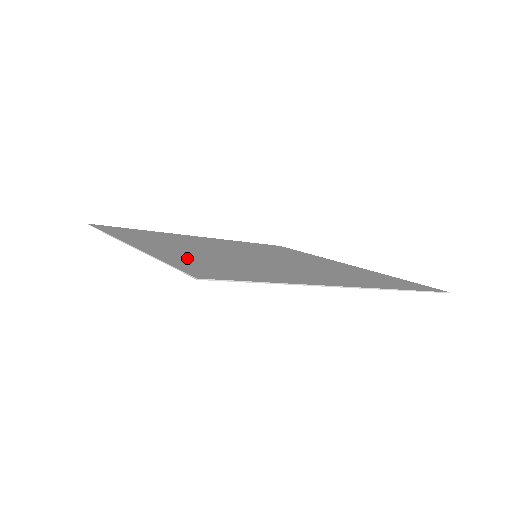
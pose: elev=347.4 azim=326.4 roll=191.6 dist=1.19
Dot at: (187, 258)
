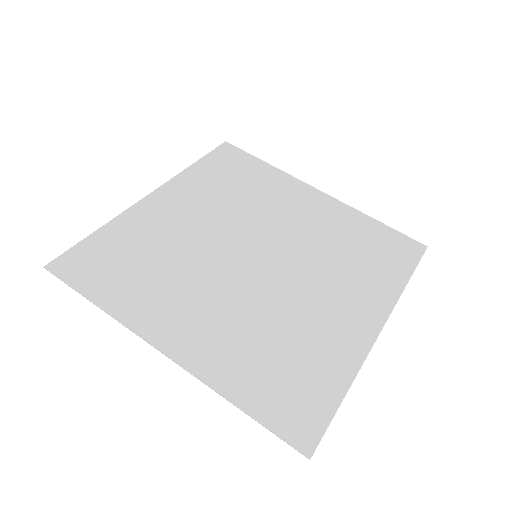
Dot at: (244, 367)
